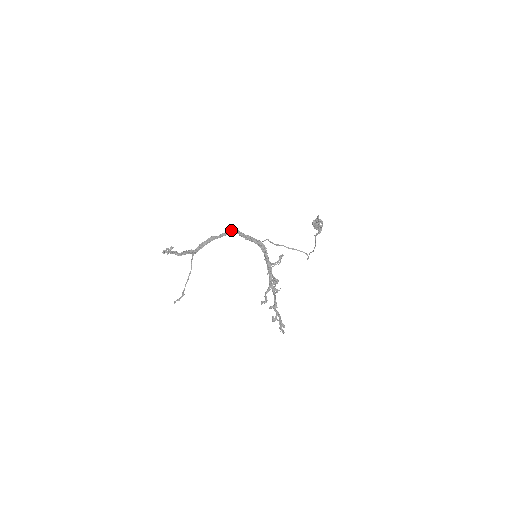
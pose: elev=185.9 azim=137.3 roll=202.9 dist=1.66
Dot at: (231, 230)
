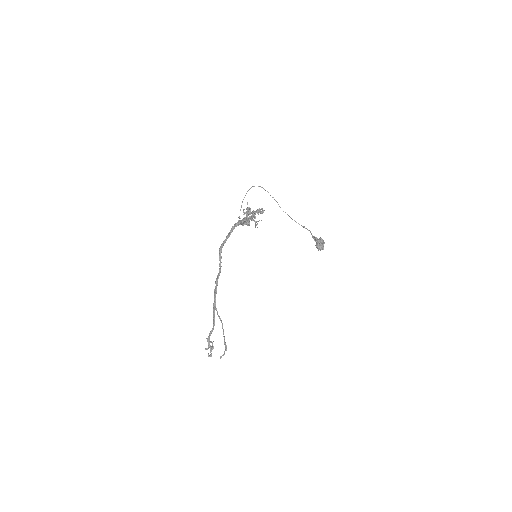
Dot at: (219, 248)
